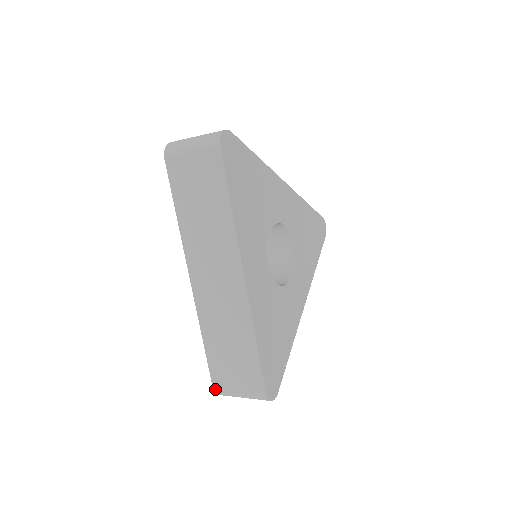
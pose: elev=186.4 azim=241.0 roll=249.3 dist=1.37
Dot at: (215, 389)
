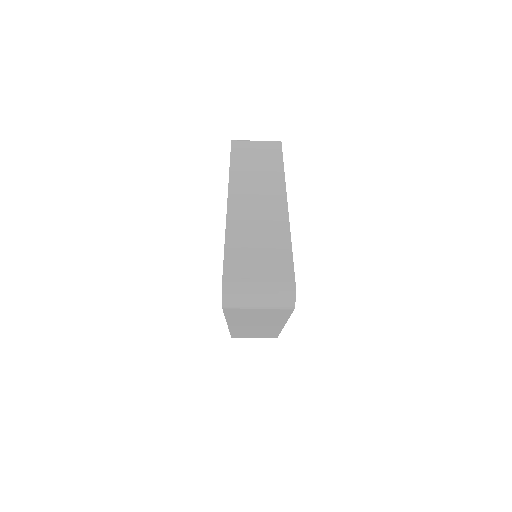
Dot at: (225, 281)
